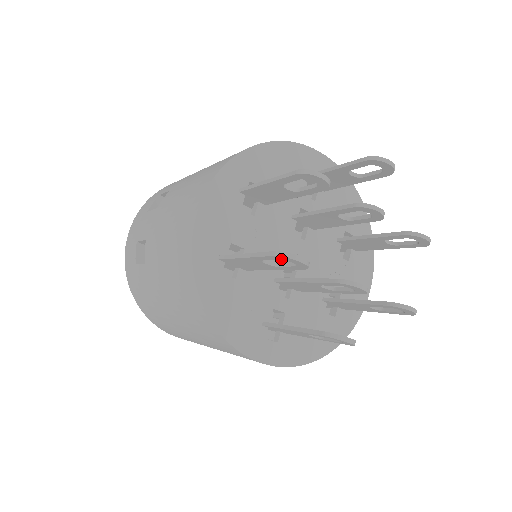
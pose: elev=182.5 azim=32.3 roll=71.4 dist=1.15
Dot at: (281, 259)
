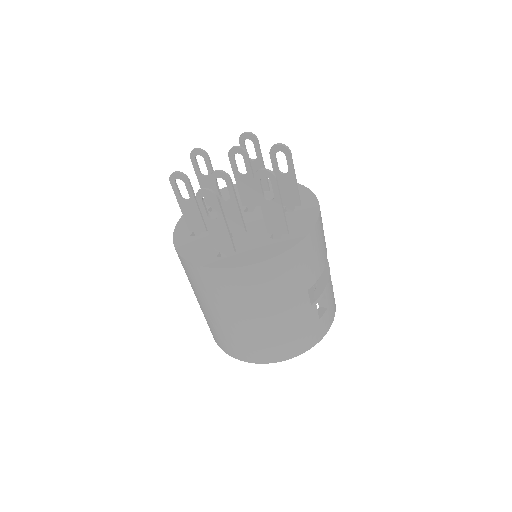
Dot at: (174, 182)
